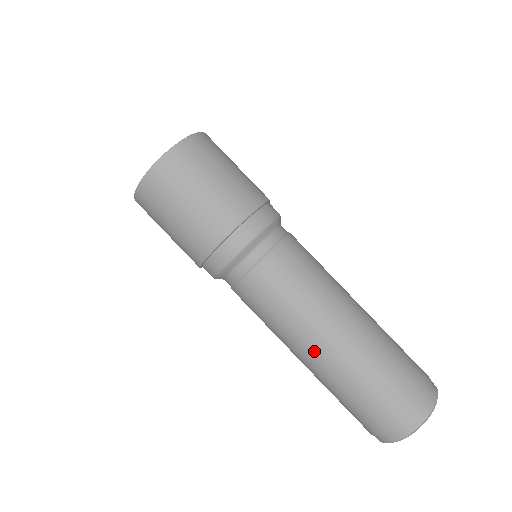
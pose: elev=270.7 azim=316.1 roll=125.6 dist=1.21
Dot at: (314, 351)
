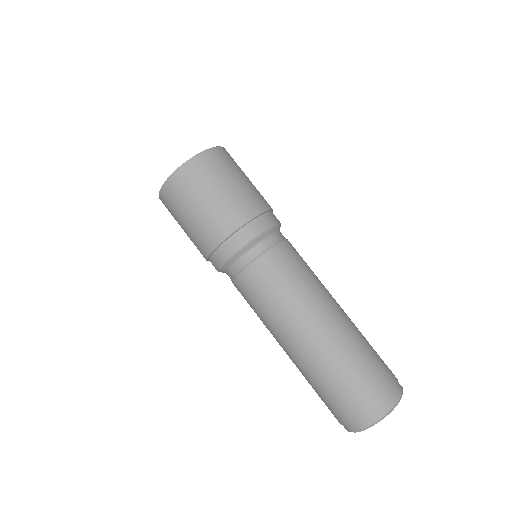
Dot at: (300, 338)
